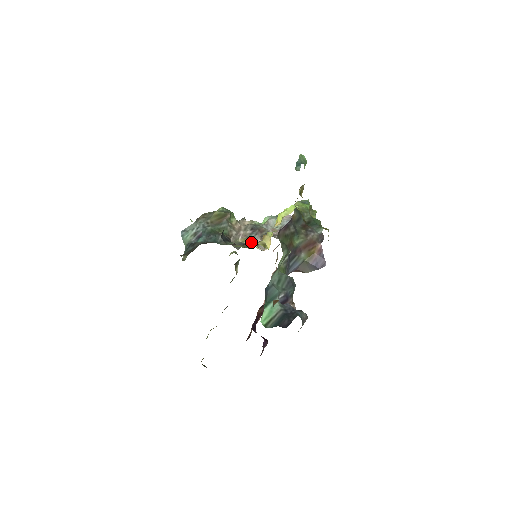
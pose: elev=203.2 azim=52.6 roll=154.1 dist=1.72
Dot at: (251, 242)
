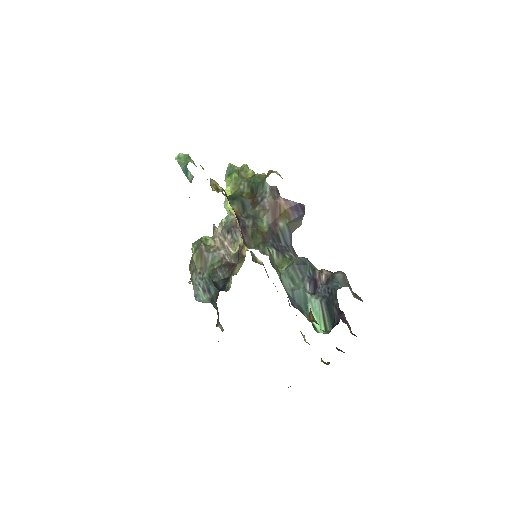
Dot at: (240, 250)
